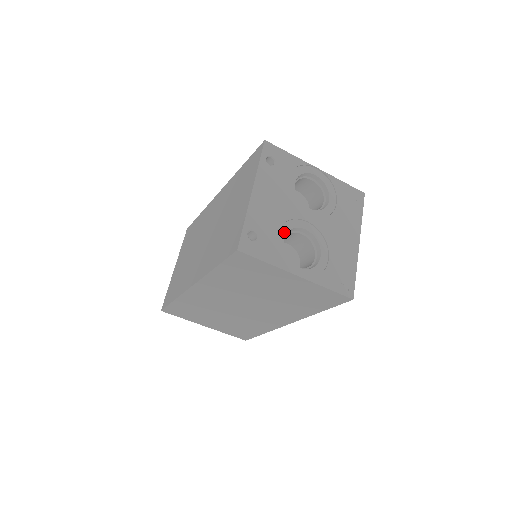
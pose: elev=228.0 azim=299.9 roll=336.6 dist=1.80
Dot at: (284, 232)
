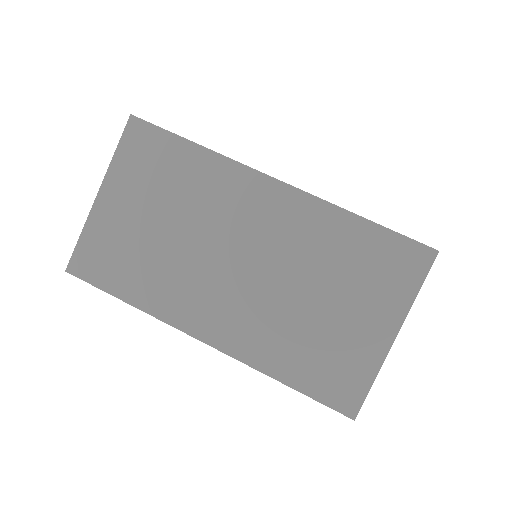
Dot at: occluded
